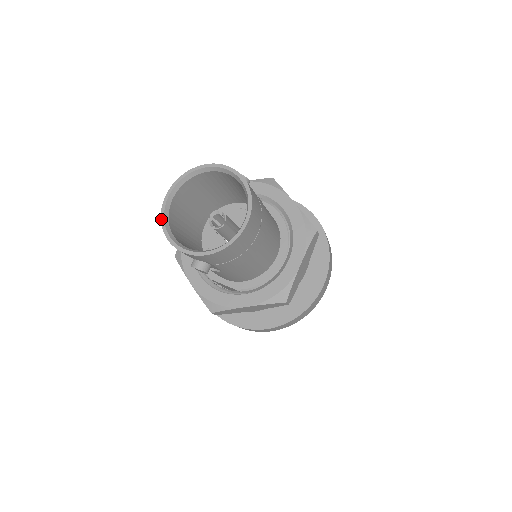
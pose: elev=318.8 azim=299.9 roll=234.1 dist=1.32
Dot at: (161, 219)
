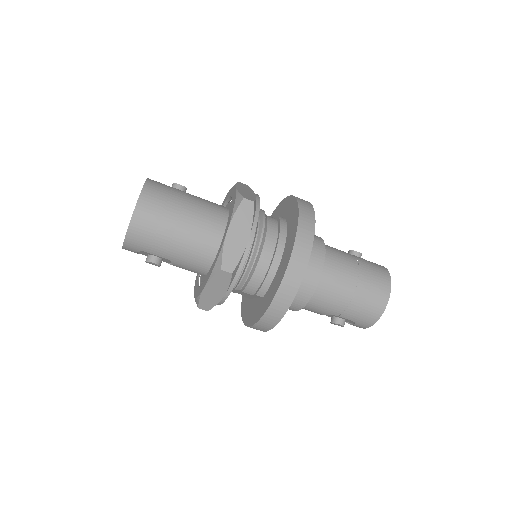
Dot at: occluded
